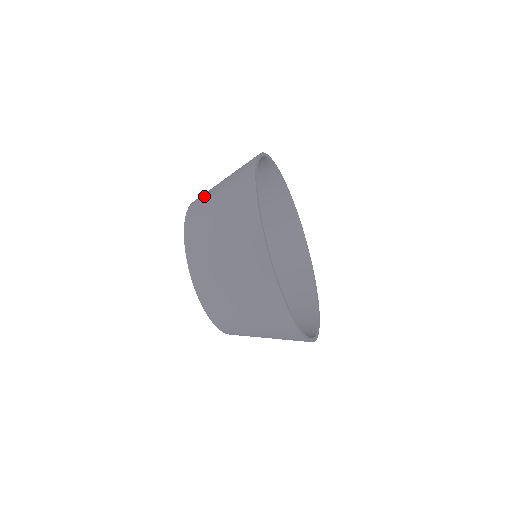
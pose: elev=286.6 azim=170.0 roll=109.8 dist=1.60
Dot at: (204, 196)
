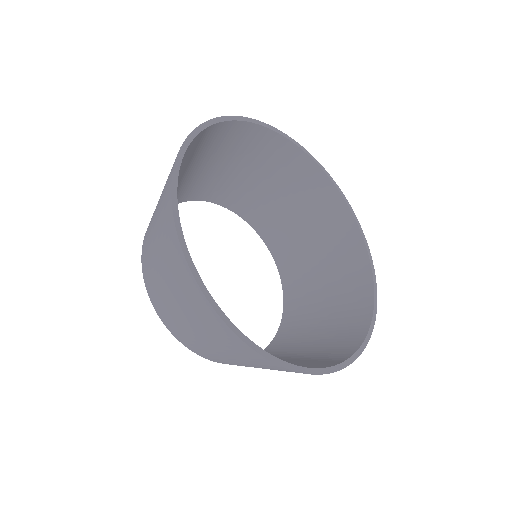
Dot at: occluded
